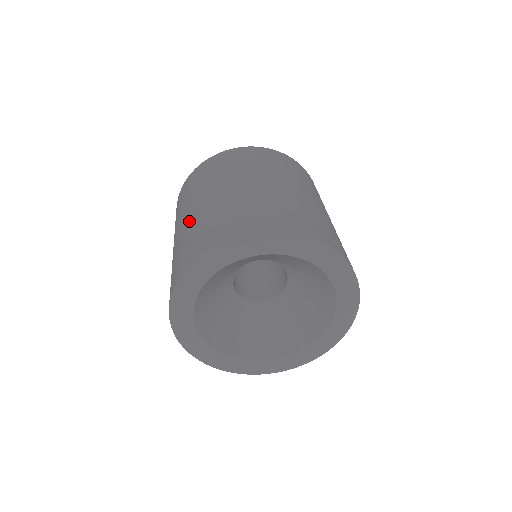
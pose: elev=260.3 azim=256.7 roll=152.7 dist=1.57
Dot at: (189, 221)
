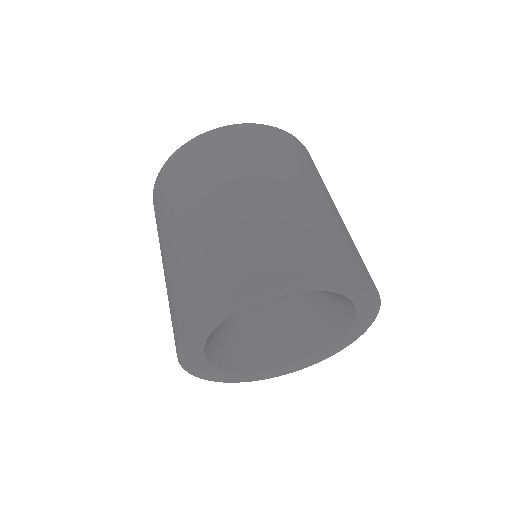
Dot at: (184, 242)
